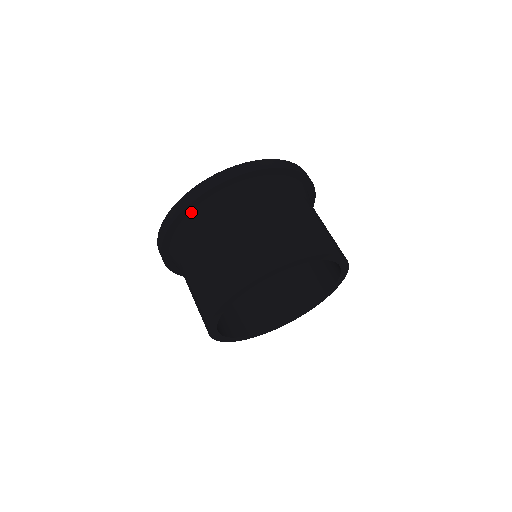
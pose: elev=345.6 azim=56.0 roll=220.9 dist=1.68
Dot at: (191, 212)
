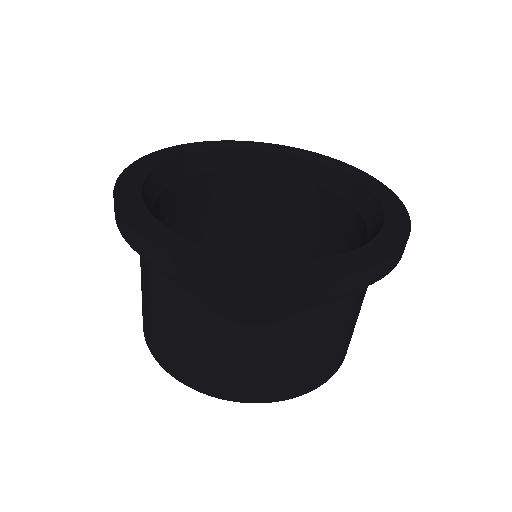
Dot at: occluded
